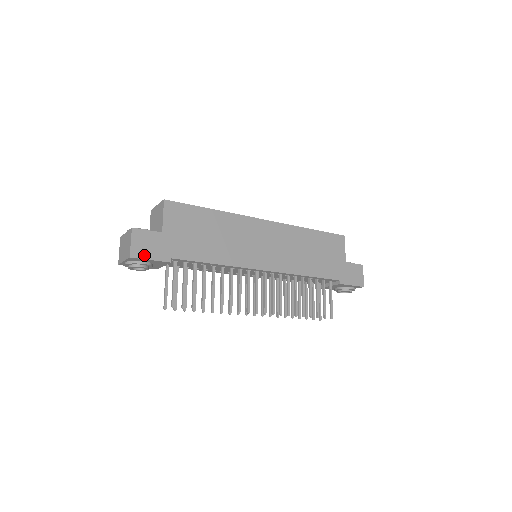
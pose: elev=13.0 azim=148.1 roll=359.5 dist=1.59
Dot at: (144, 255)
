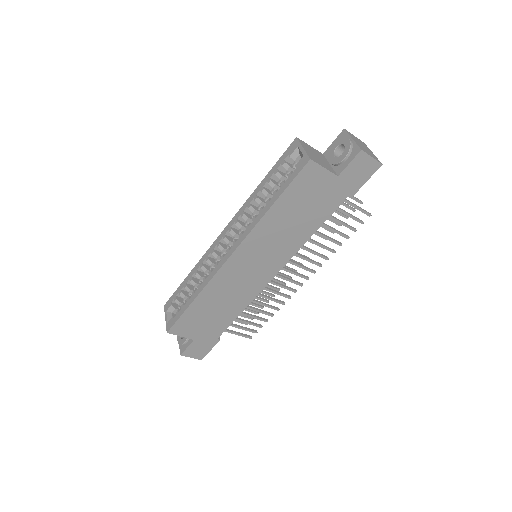
Dot at: (205, 353)
